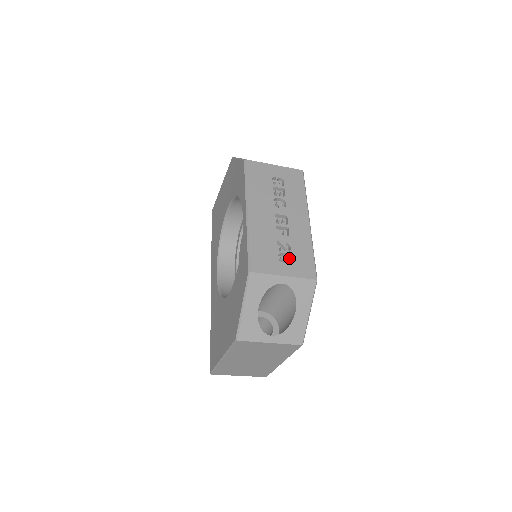
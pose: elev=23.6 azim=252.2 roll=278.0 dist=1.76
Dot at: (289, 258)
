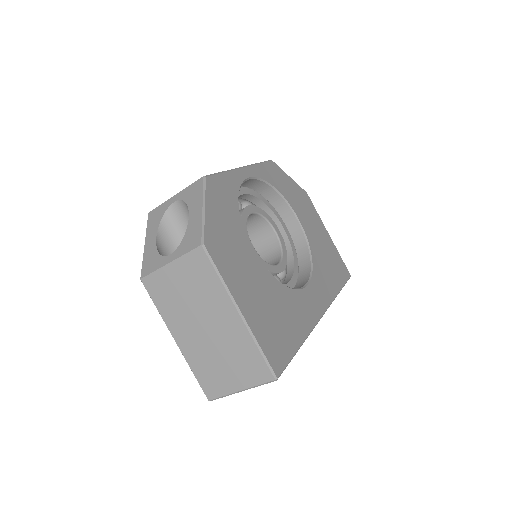
Dot at: occluded
